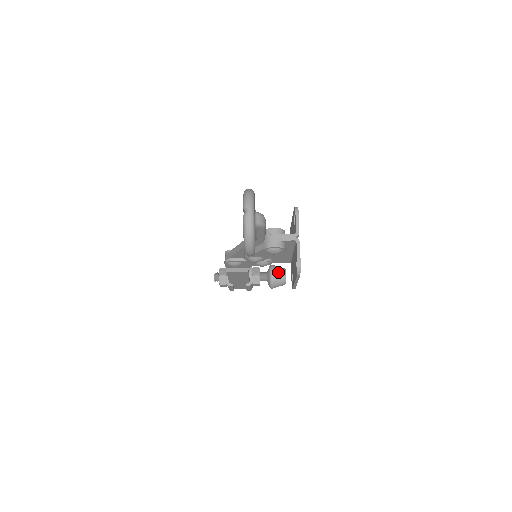
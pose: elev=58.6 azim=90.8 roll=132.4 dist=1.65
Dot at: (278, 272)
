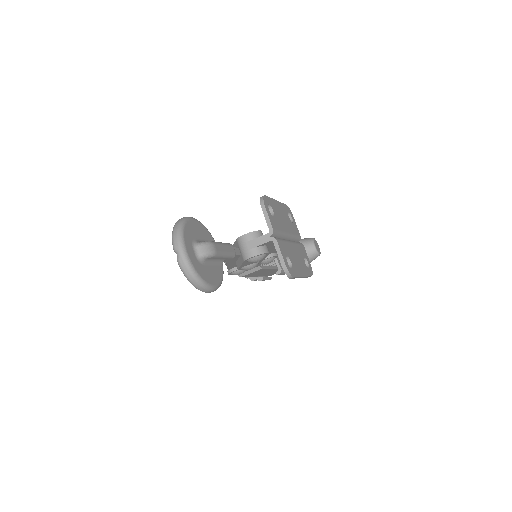
Dot at: (305, 247)
